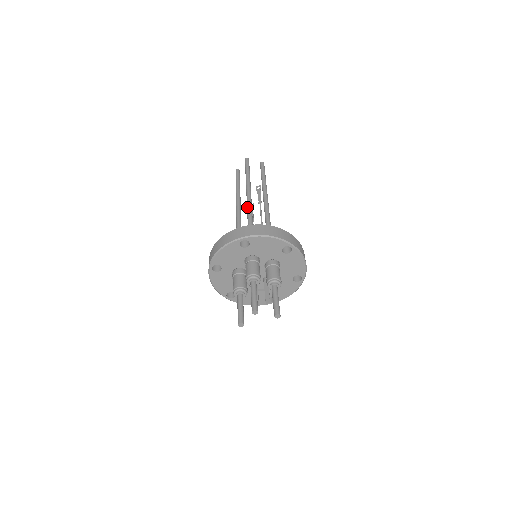
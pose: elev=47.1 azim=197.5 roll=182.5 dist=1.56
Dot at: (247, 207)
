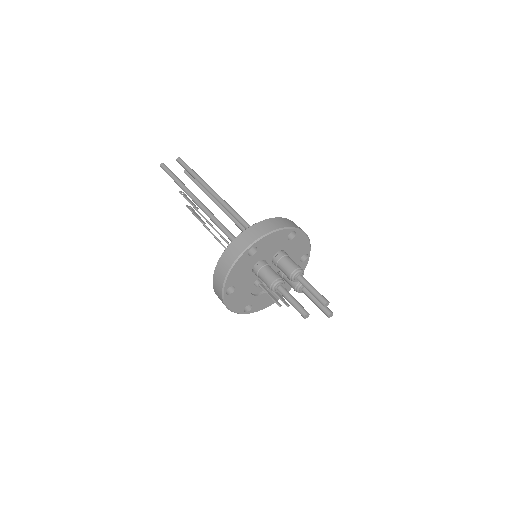
Dot at: (227, 205)
